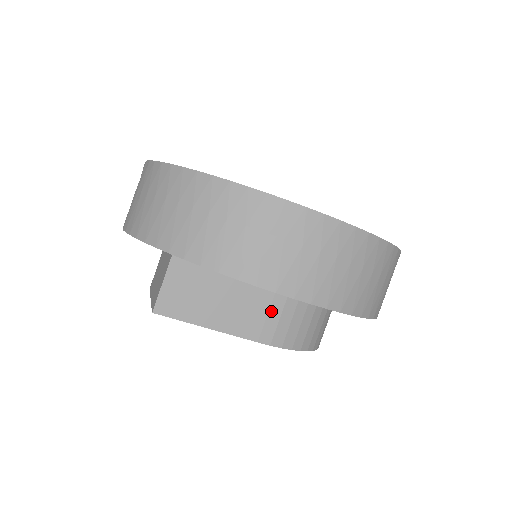
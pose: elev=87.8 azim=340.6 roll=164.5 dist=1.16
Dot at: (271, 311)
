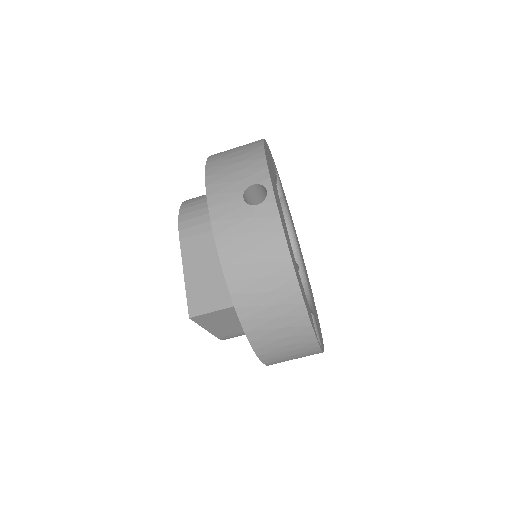
Dot at: (241, 333)
